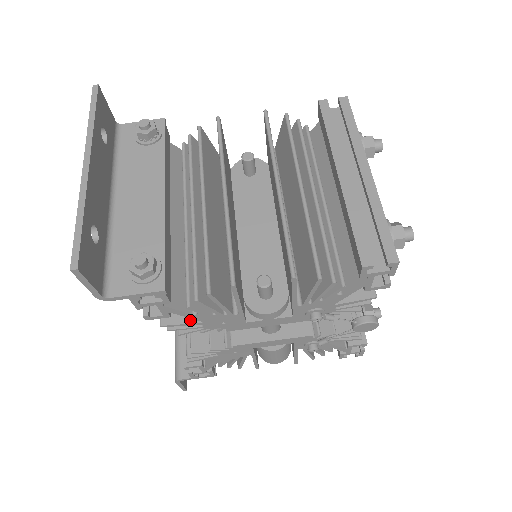
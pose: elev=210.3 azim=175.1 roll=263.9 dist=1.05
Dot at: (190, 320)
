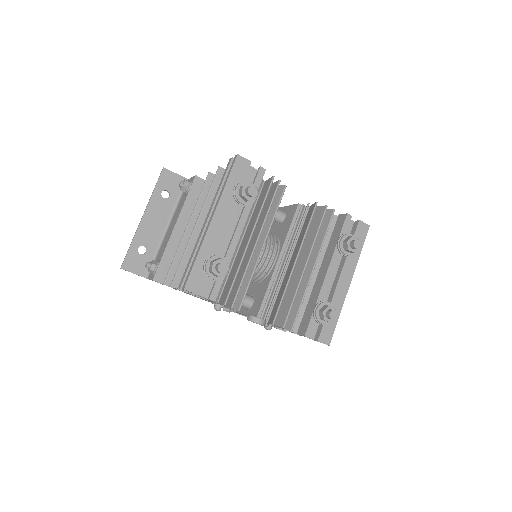
Dot at: occluded
